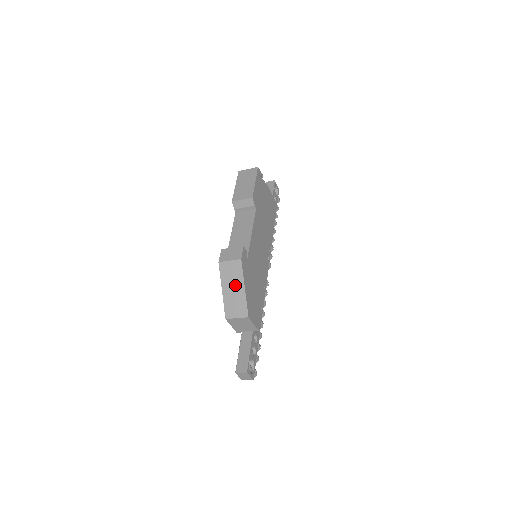
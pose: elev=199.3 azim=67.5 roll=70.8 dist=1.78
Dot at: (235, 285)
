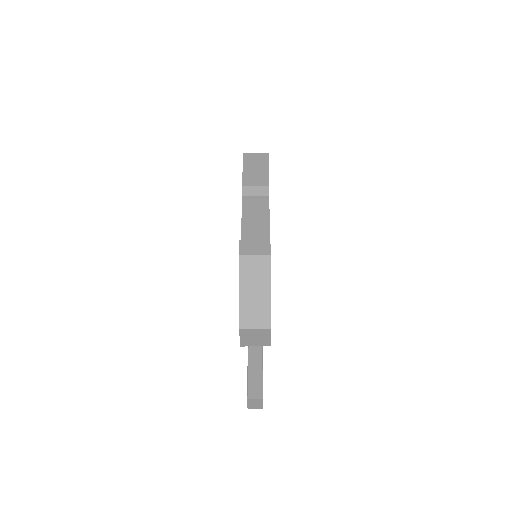
Dot at: (258, 287)
